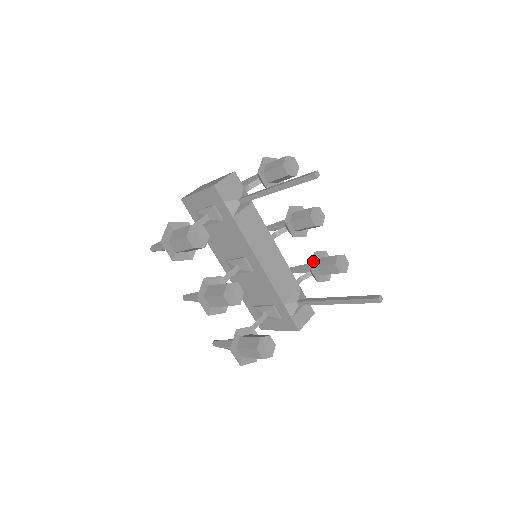
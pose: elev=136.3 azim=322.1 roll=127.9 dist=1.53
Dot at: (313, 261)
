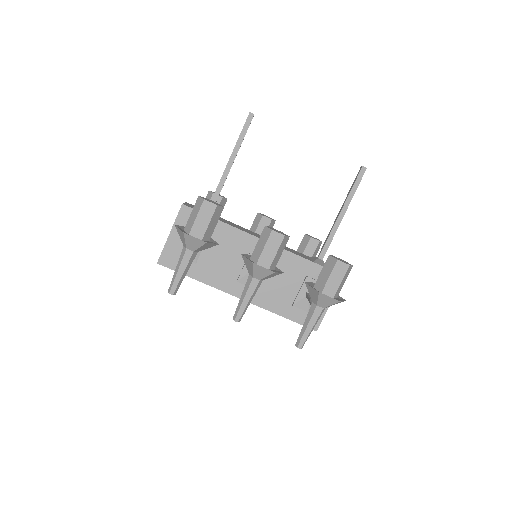
Dot at: occluded
